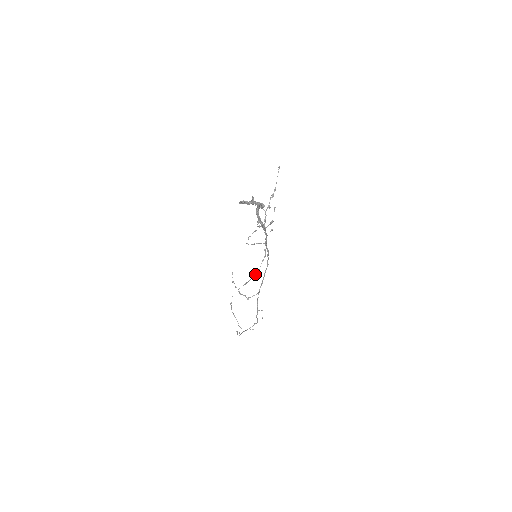
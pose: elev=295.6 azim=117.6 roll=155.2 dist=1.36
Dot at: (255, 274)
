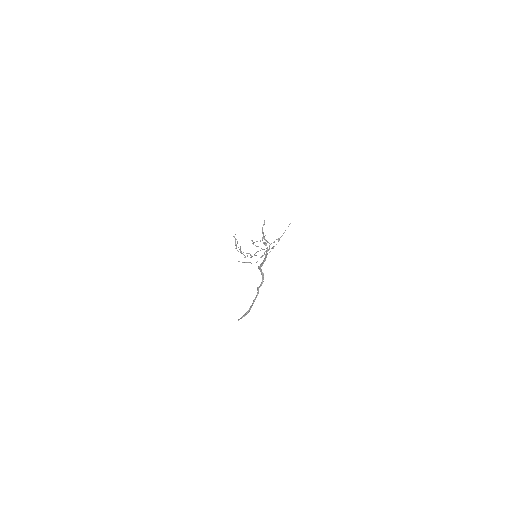
Dot at: occluded
